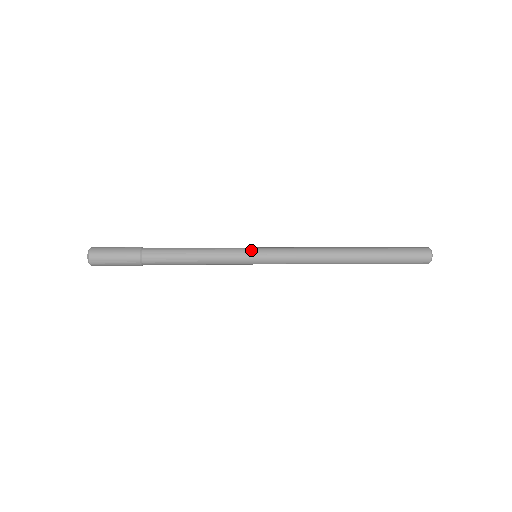
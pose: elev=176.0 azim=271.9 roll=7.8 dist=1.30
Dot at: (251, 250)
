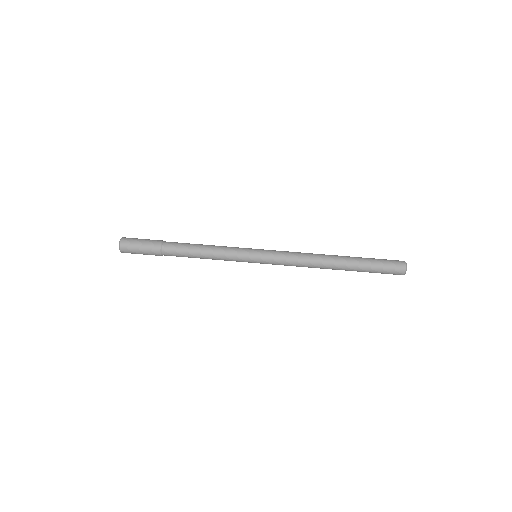
Dot at: (251, 260)
